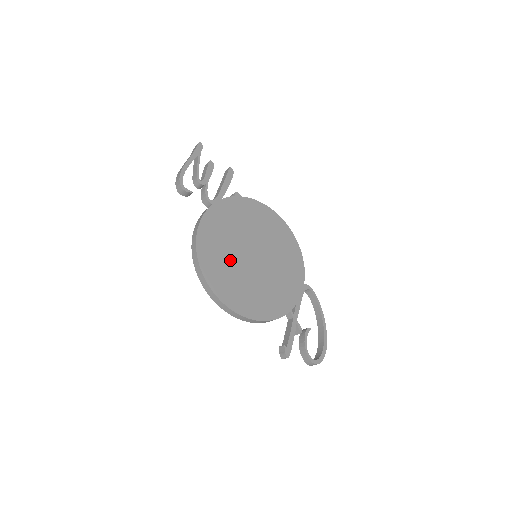
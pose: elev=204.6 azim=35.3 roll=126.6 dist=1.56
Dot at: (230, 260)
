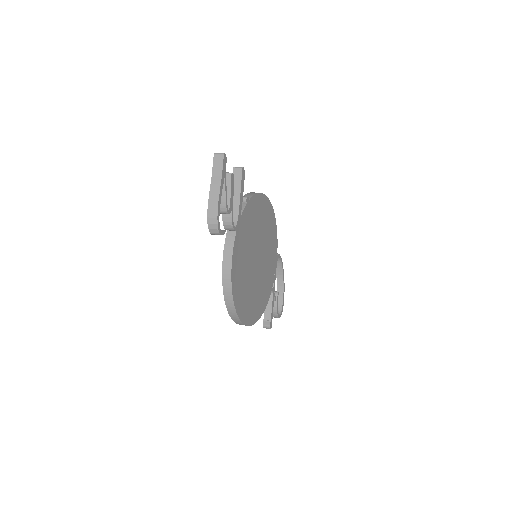
Dot at: (247, 280)
